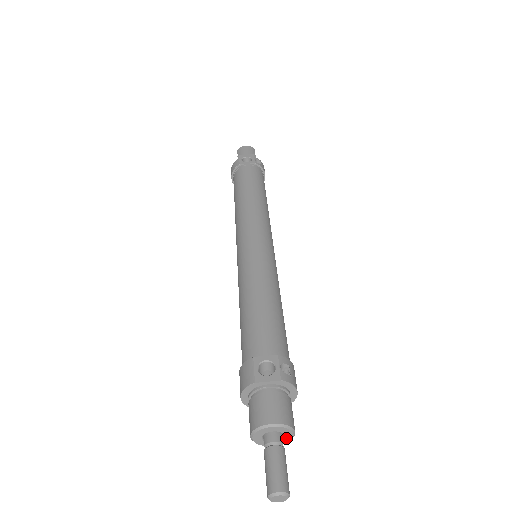
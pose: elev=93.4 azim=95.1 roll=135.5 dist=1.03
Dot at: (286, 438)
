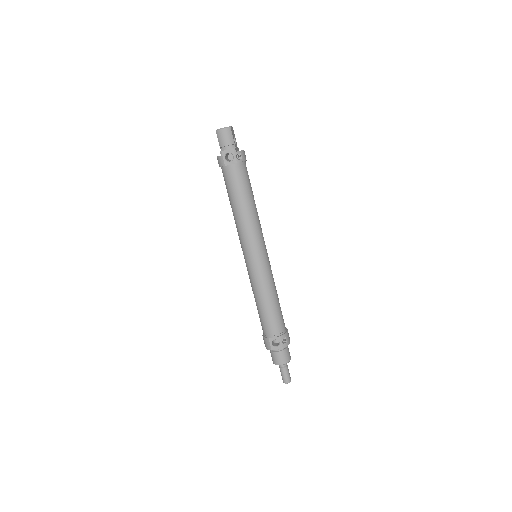
Dot at: occluded
